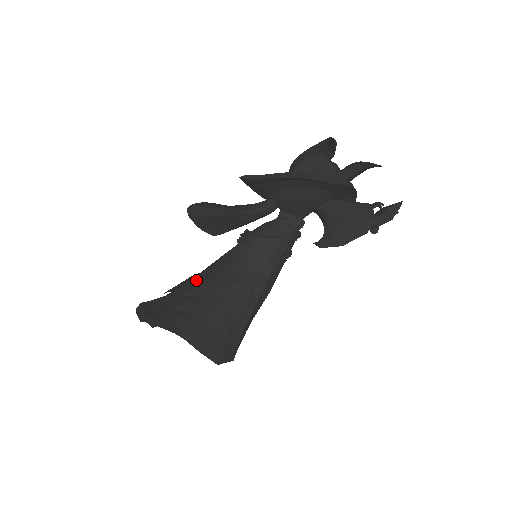
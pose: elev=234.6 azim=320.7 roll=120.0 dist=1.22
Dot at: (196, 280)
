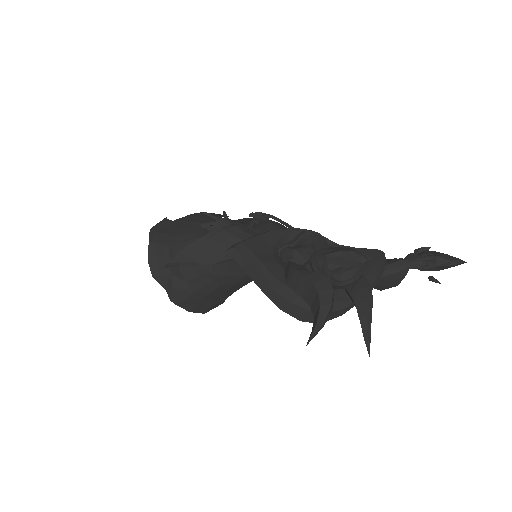
Dot at: occluded
